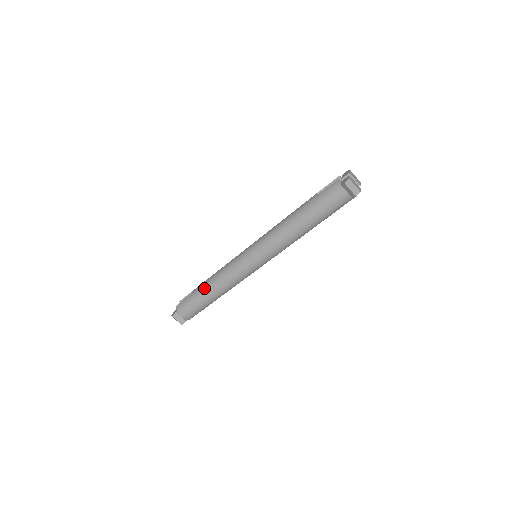
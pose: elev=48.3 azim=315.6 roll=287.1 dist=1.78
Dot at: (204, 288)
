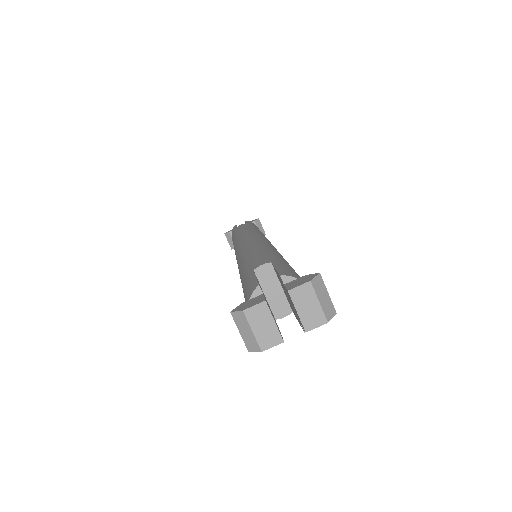
Dot at: (234, 235)
